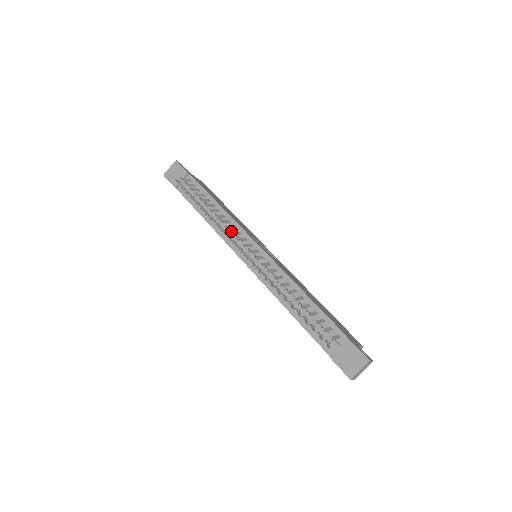
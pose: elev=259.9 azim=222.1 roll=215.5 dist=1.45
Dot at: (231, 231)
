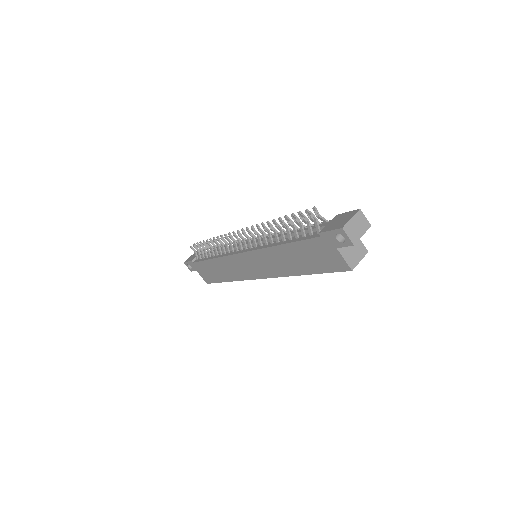
Dot at: (230, 233)
